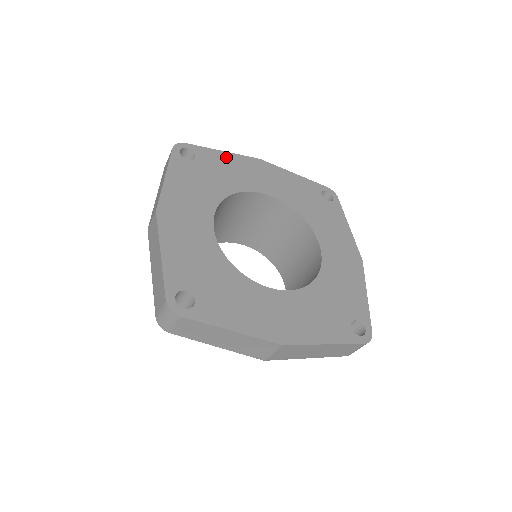
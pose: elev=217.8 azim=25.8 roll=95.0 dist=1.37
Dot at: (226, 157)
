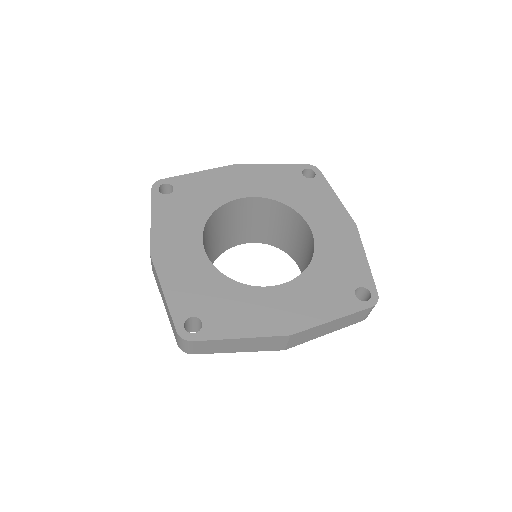
Dot at: (202, 176)
